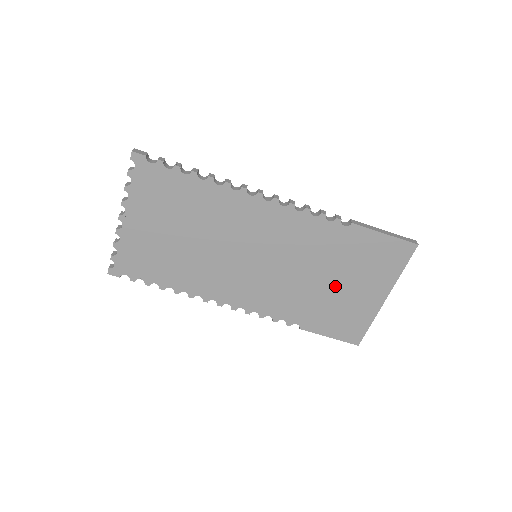
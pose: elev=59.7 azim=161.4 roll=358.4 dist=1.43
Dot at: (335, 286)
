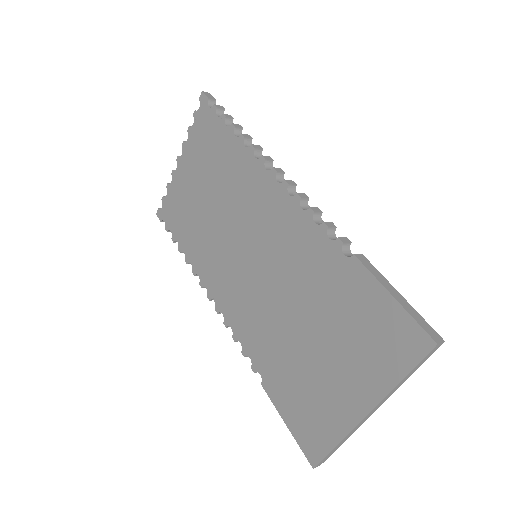
Dot at: (311, 345)
